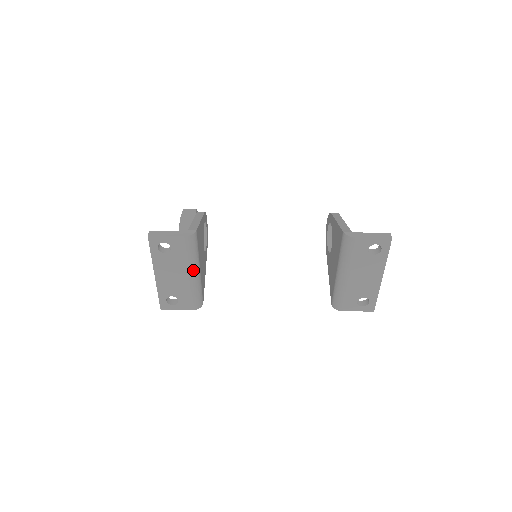
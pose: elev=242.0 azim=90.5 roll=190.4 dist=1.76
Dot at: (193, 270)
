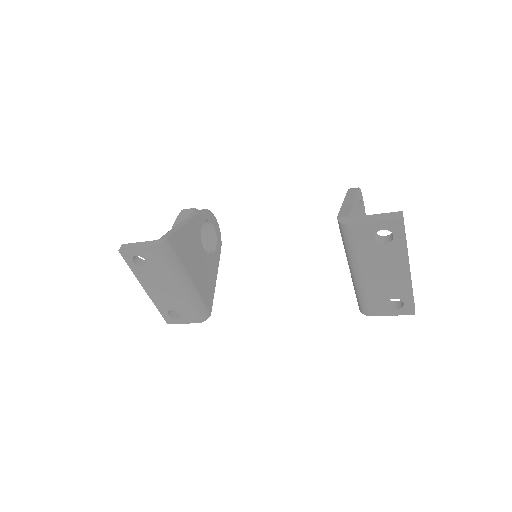
Dot at: (180, 281)
